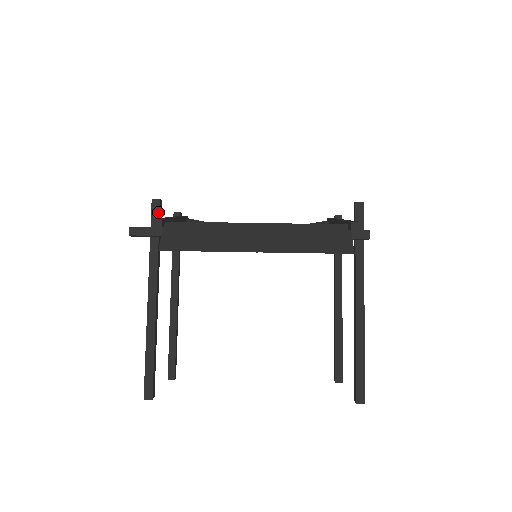
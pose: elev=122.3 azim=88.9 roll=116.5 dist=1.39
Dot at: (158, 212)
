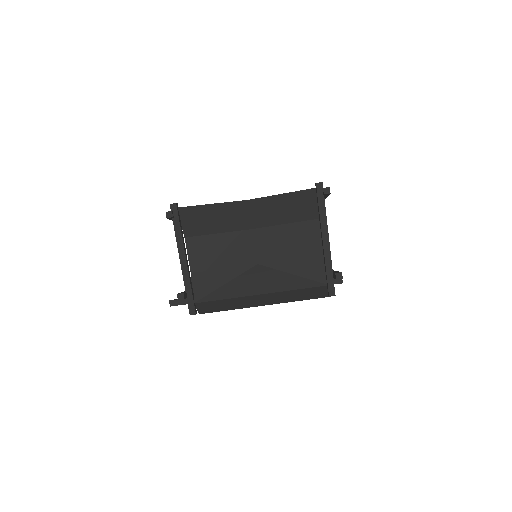
Dot at: occluded
